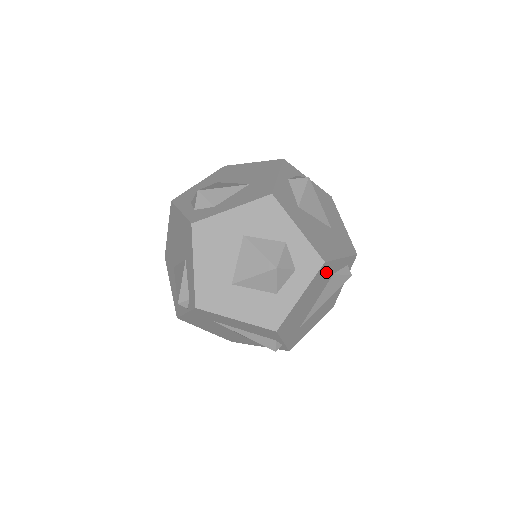
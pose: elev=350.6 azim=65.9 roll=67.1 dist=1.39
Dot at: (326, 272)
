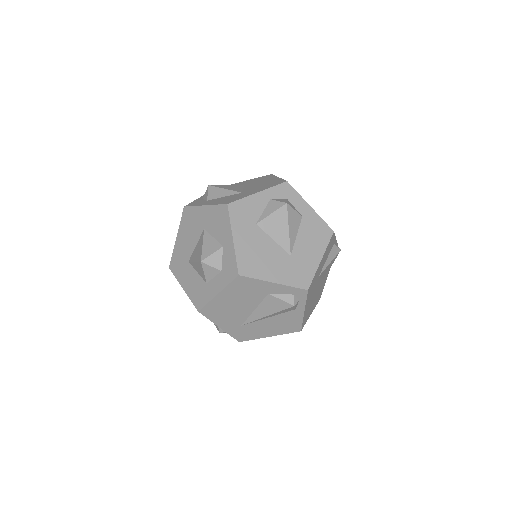
Dot at: (251, 286)
